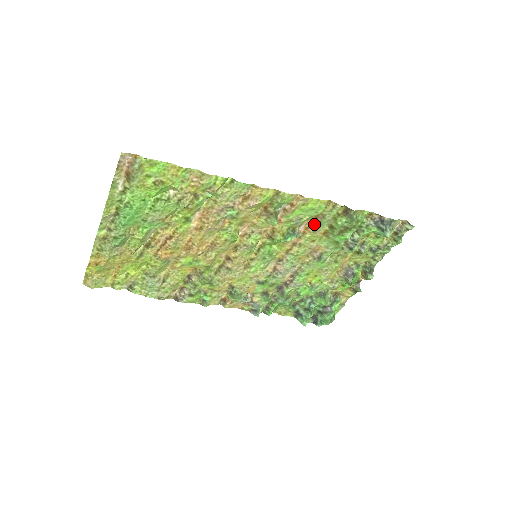
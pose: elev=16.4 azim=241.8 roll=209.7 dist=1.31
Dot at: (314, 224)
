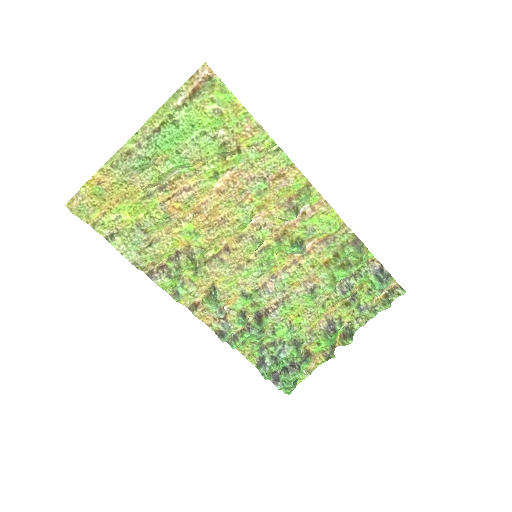
Dot at: (322, 245)
